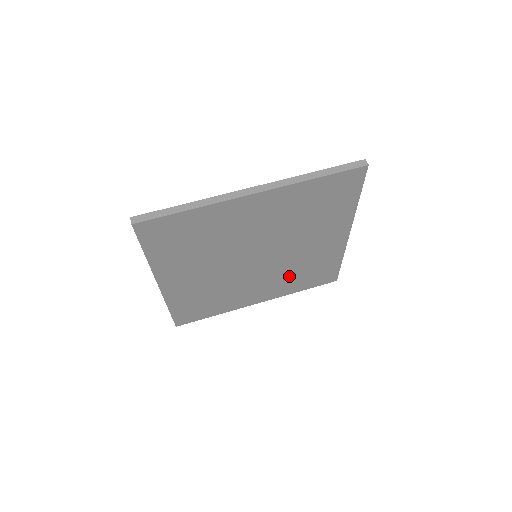
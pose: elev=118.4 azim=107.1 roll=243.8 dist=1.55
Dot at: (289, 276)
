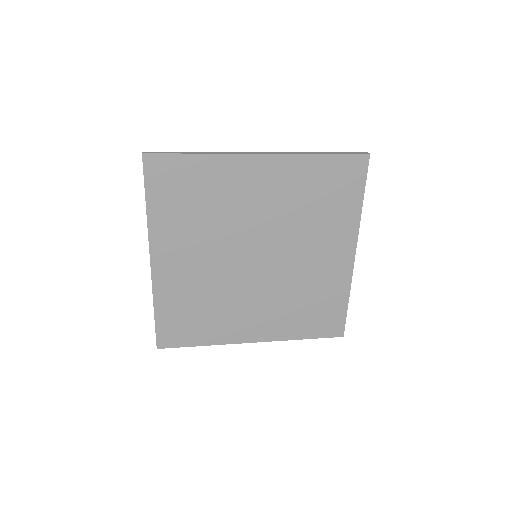
Dot at: (290, 304)
